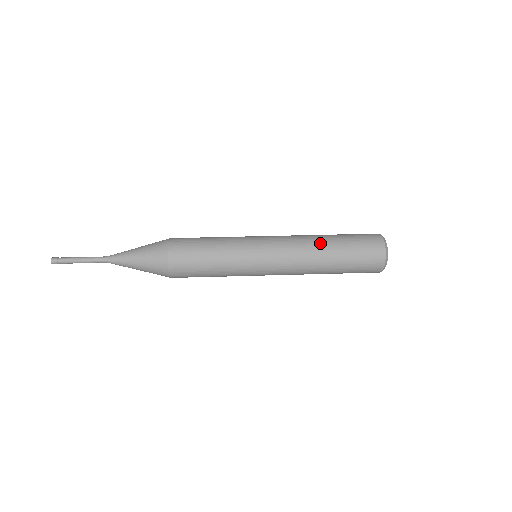
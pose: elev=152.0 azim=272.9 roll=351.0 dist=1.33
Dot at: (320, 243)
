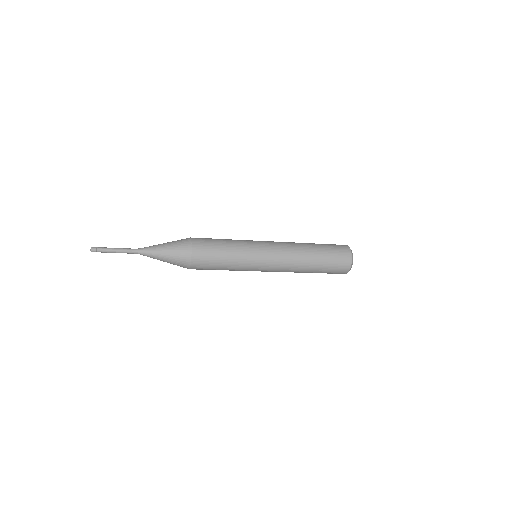
Dot at: (302, 243)
